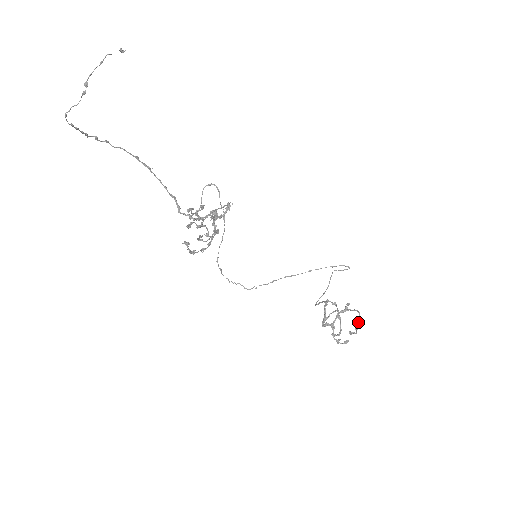
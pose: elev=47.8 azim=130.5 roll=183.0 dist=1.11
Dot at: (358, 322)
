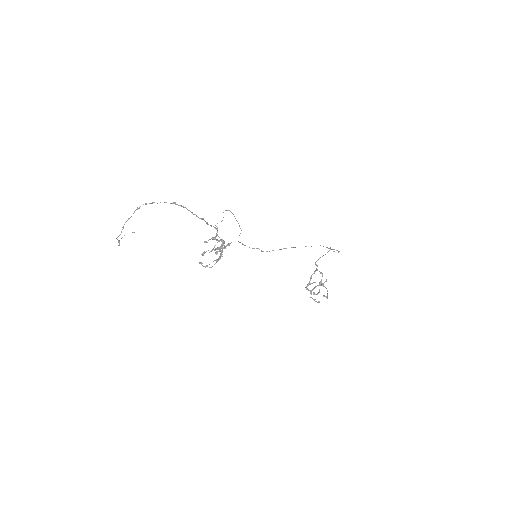
Dot at: (327, 295)
